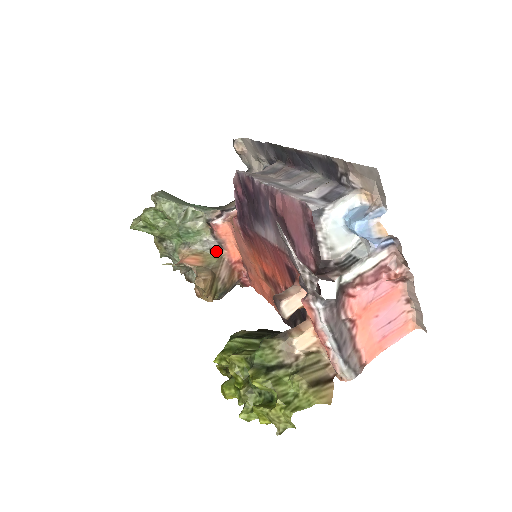
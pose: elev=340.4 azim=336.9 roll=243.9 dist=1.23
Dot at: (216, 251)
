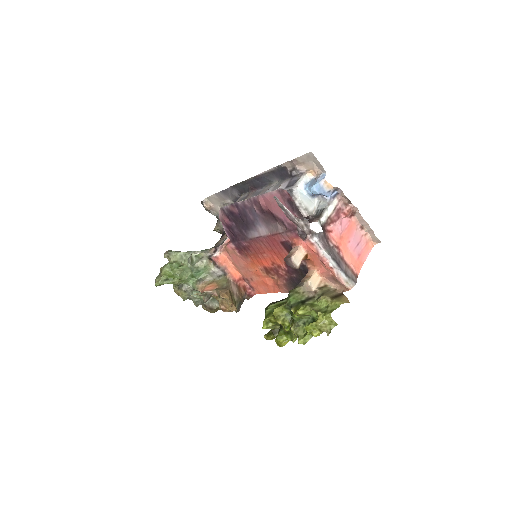
Dot at: (222, 277)
